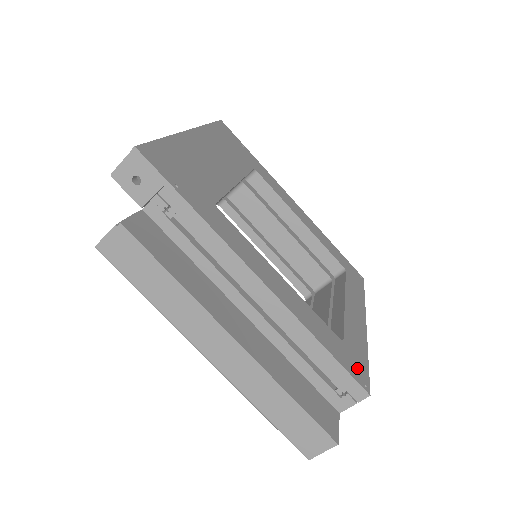
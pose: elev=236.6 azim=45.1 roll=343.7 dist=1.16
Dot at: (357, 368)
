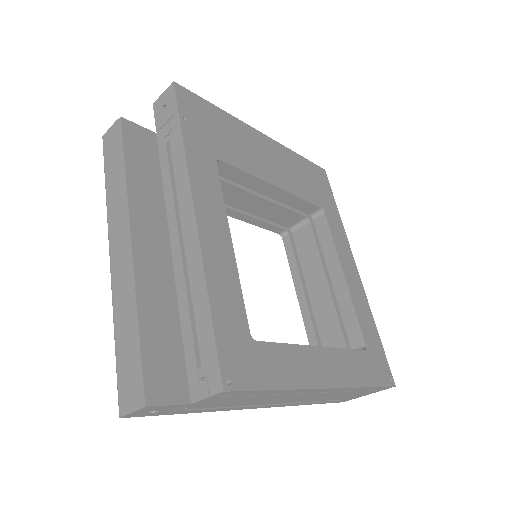
Dot at: (240, 365)
